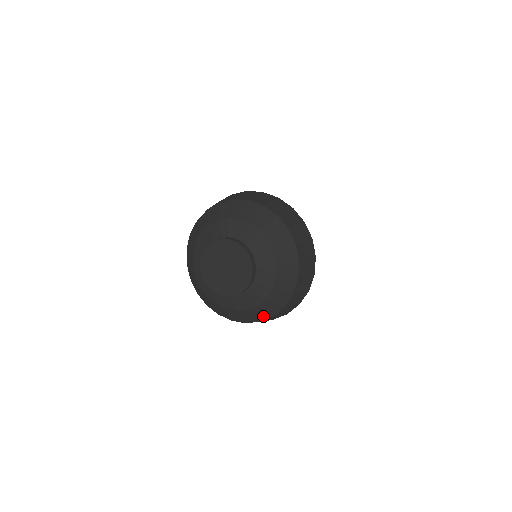
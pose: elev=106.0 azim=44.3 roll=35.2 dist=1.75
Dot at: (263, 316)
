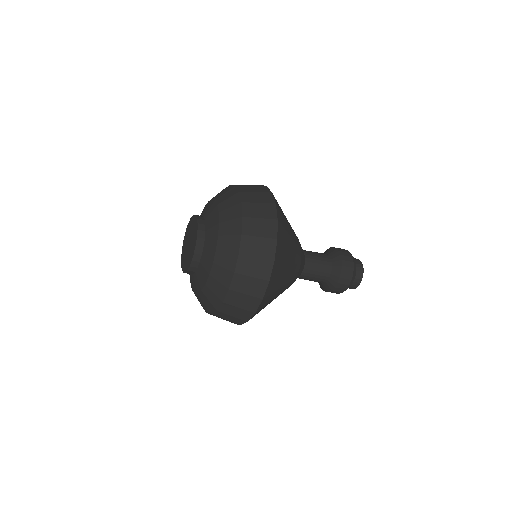
Dot at: (211, 307)
